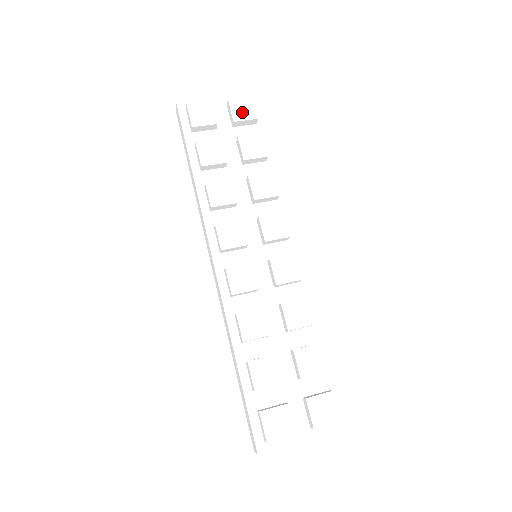
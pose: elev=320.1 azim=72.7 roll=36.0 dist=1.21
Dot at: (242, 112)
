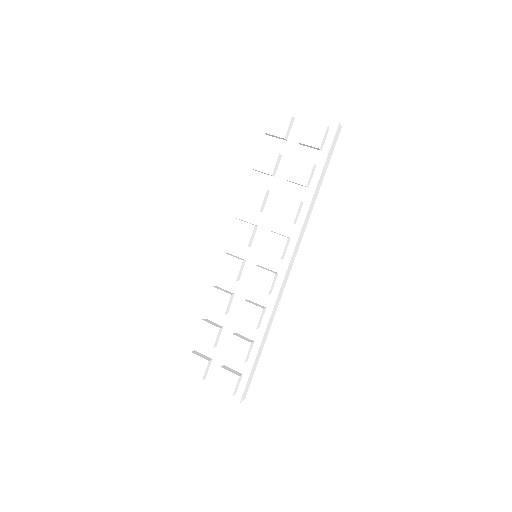
Dot at: (310, 136)
